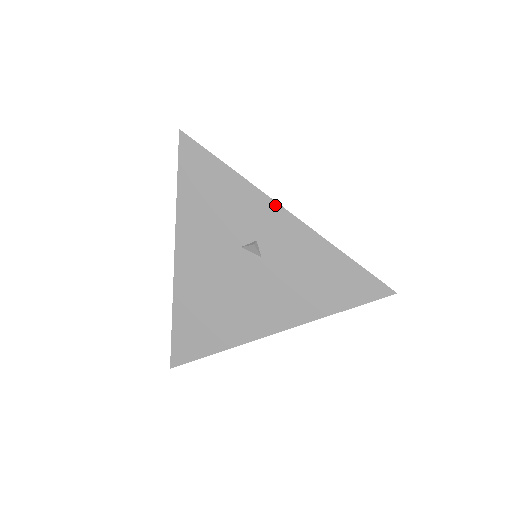
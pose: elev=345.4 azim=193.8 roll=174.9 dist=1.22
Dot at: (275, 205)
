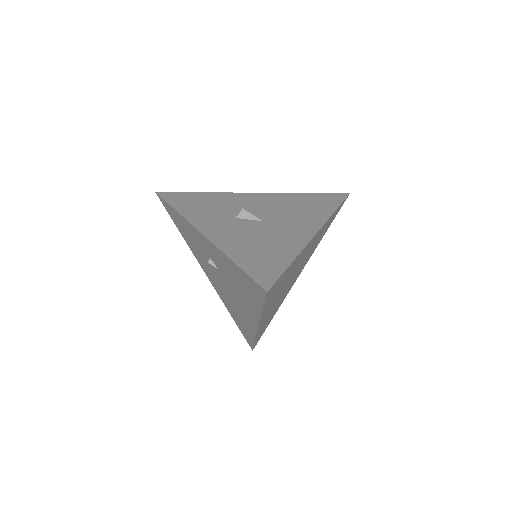
Dot at: (197, 231)
